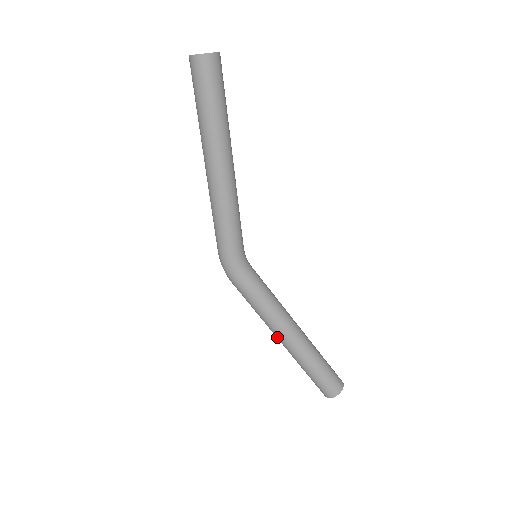
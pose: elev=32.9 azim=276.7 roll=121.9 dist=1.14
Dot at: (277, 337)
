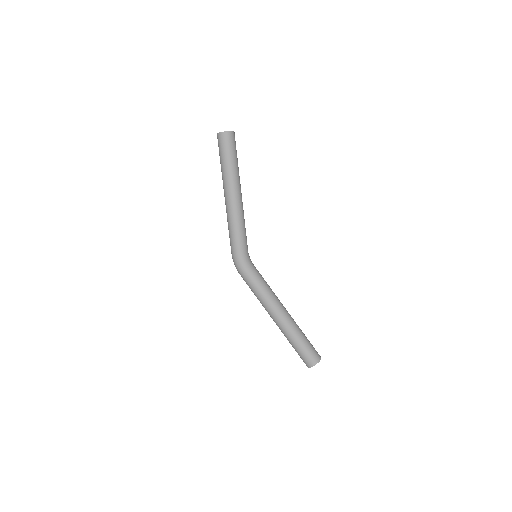
Dot at: (271, 316)
